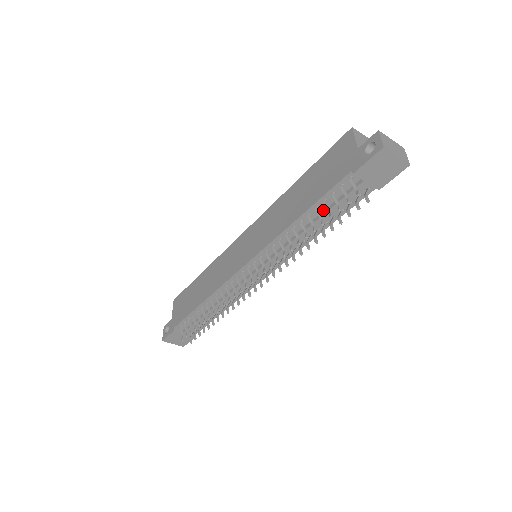
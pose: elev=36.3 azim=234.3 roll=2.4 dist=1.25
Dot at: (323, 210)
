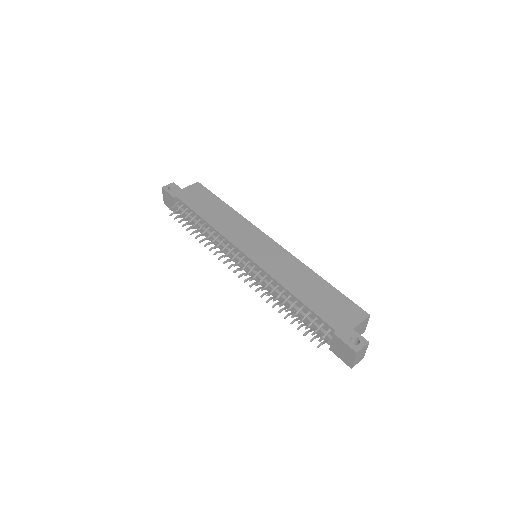
Dot at: (304, 311)
